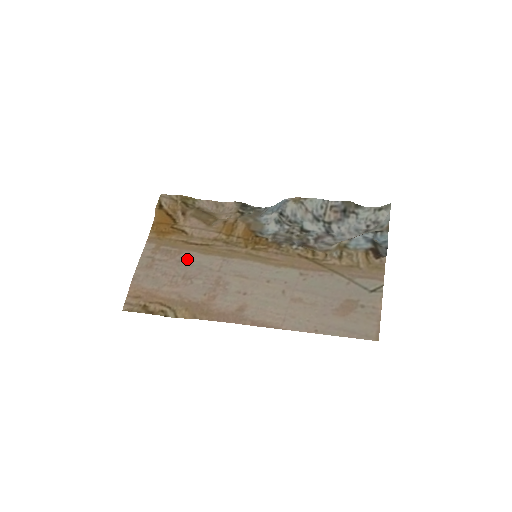
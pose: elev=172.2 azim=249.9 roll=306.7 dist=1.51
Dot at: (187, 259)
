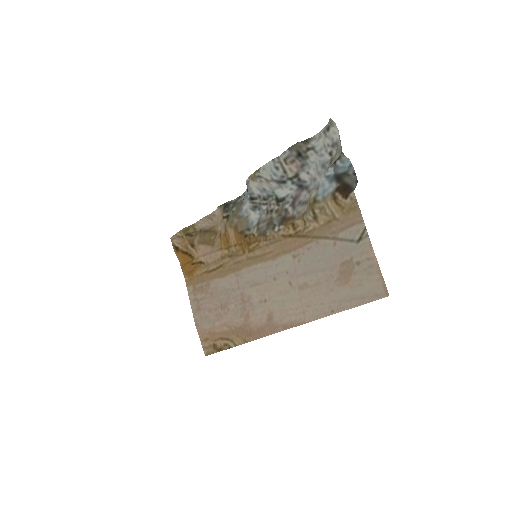
Dot at: (215, 289)
